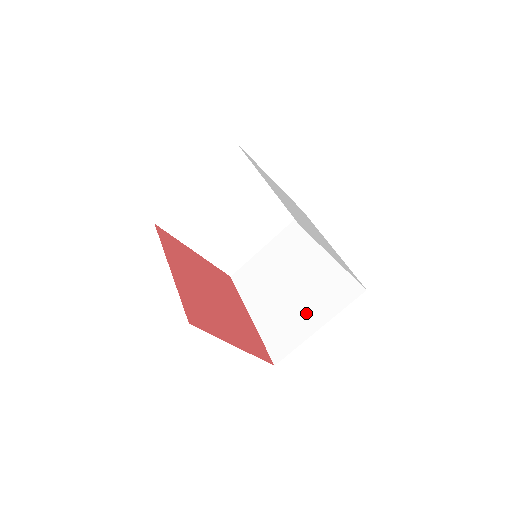
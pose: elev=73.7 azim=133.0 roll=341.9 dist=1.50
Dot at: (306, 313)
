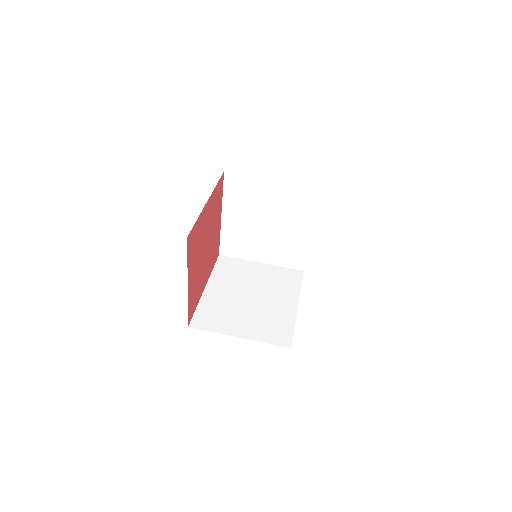
Dot at: (241, 321)
